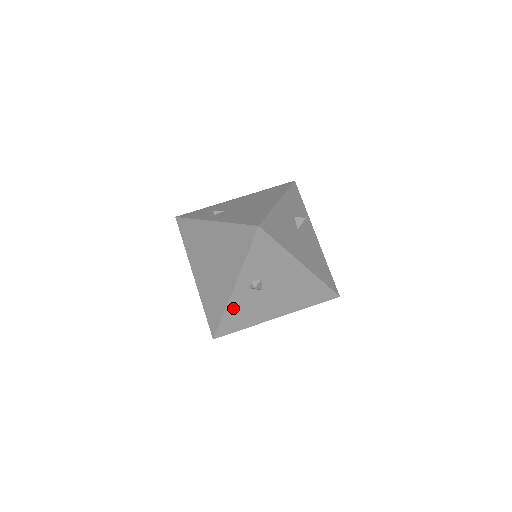
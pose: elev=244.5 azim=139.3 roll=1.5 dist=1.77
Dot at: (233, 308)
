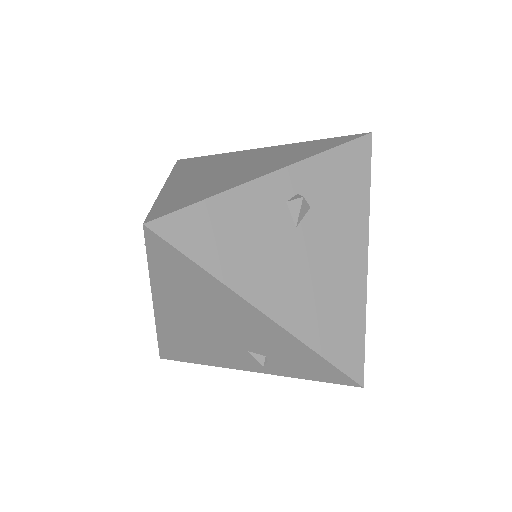
Dot at: (235, 205)
